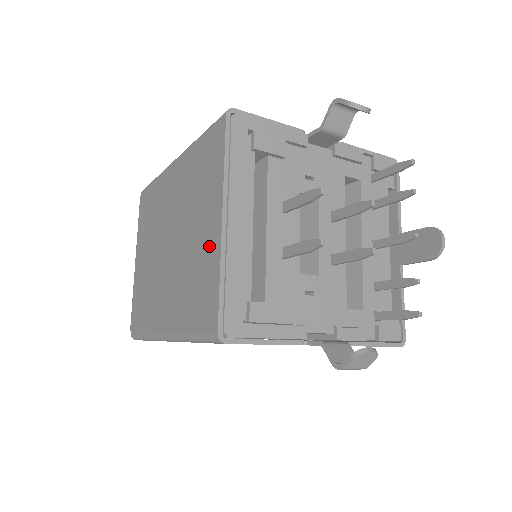
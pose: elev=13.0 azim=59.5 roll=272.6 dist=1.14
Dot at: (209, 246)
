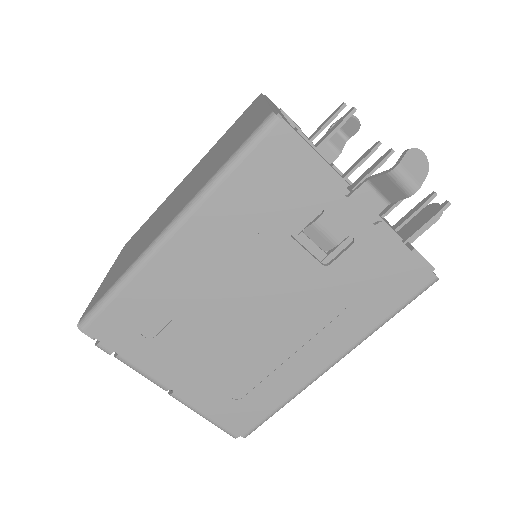
Dot at: (250, 120)
